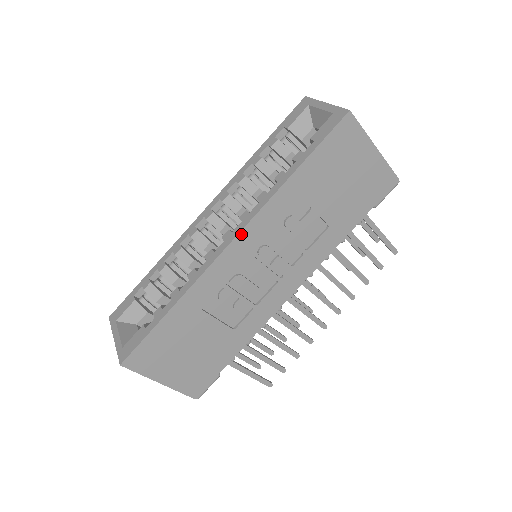
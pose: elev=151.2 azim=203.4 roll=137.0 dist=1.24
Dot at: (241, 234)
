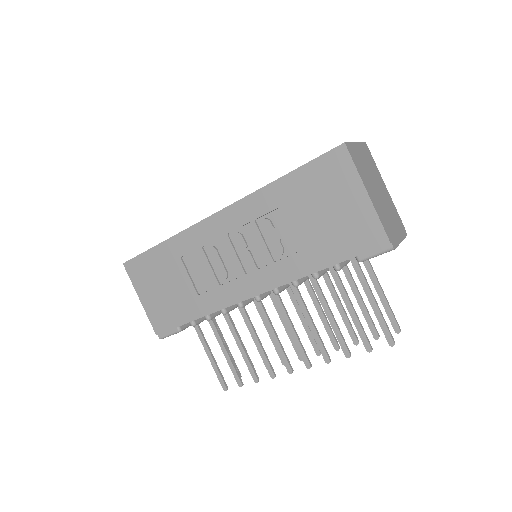
Dot at: (224, 211)
